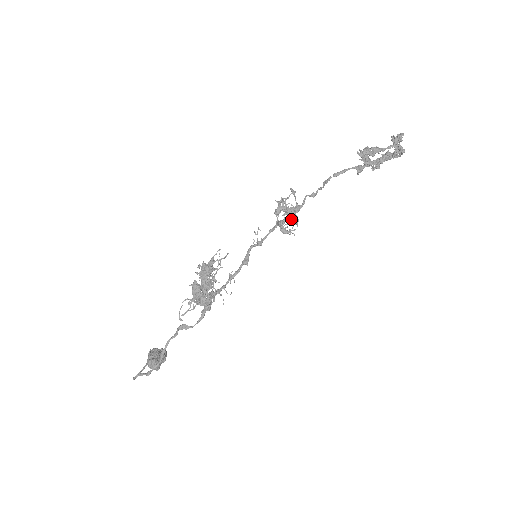
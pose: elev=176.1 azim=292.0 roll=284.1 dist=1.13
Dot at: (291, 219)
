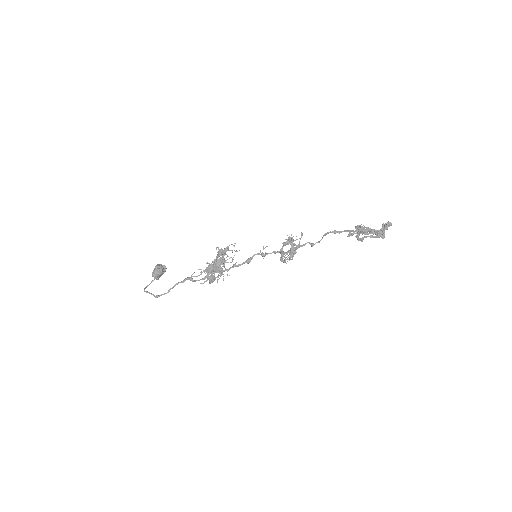
Dot at: (290, 258)
